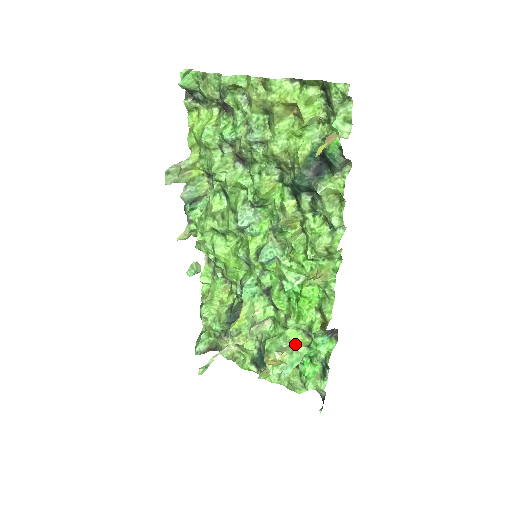
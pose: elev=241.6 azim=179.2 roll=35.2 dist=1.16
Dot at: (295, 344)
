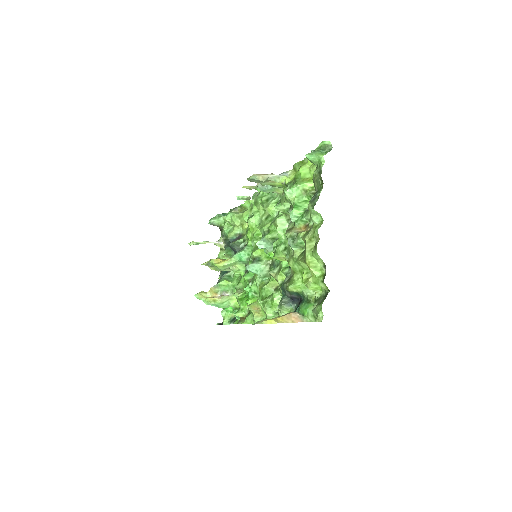
Dot at: (232, 299)
